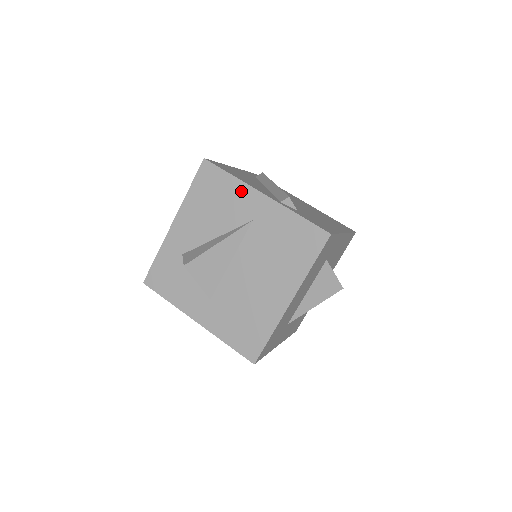
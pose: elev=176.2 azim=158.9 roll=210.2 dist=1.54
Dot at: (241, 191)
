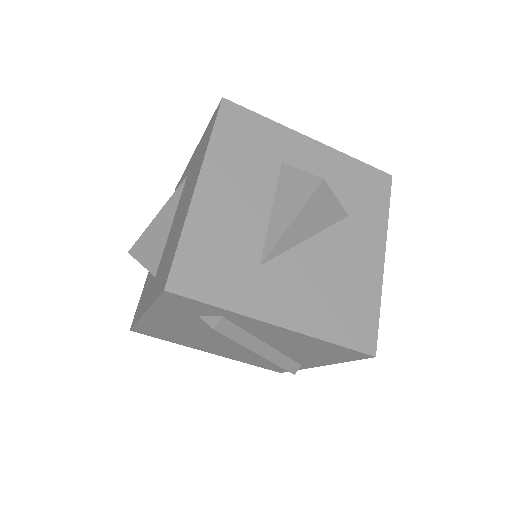
Dot at: occluded
